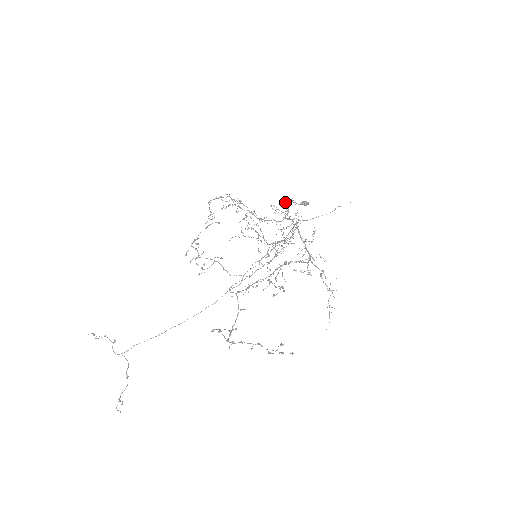
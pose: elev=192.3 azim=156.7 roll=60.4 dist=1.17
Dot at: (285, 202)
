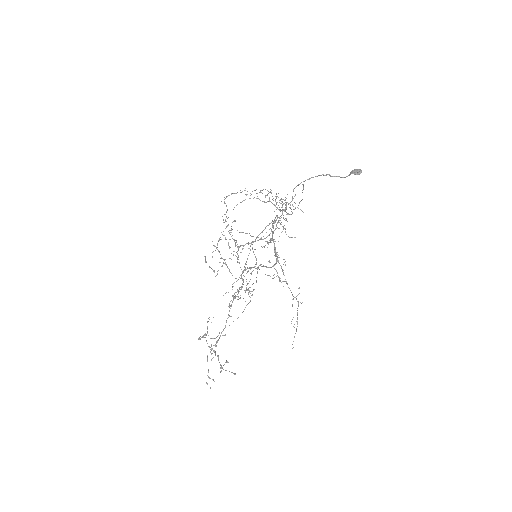
Dot at: occluded
